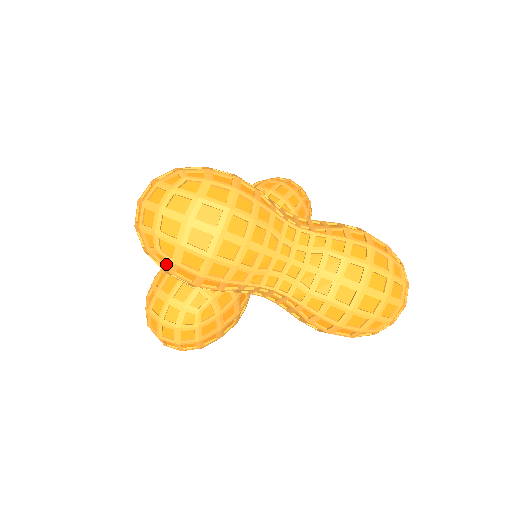
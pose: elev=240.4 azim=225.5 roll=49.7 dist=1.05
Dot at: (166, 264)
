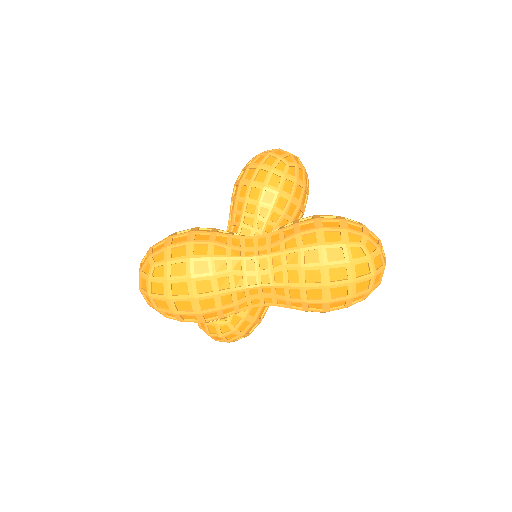
Dot at: occluded
